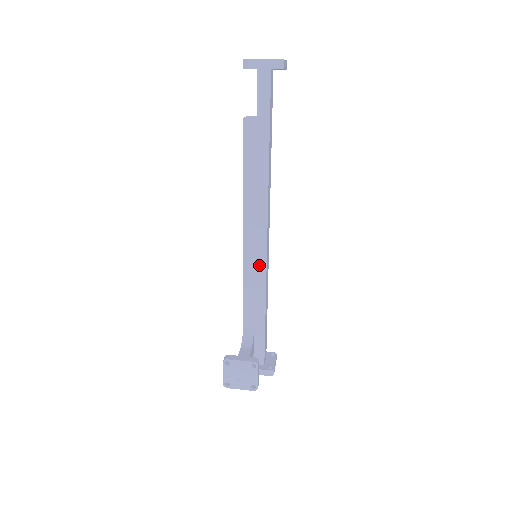
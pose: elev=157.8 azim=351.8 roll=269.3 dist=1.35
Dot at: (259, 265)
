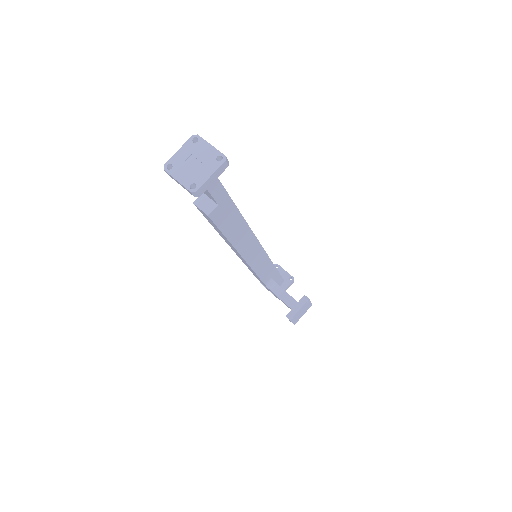
Dot at: (261, 257)
